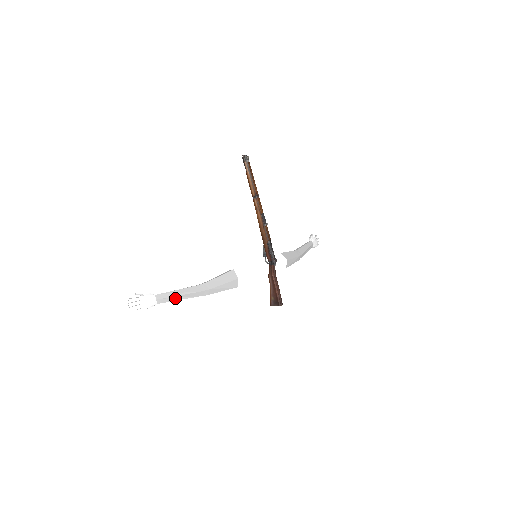
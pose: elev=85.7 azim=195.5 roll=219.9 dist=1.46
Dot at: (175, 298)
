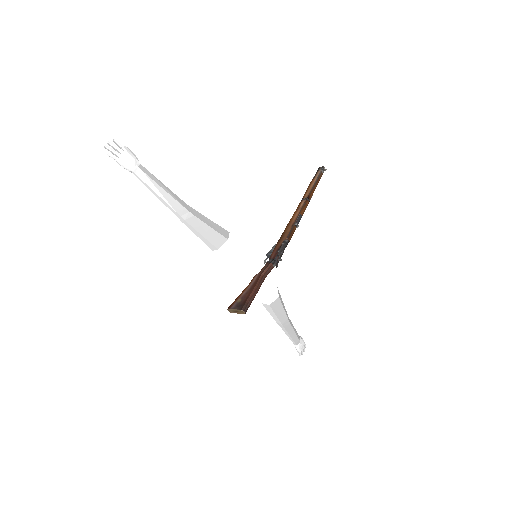
Dot at: (155, 186)
